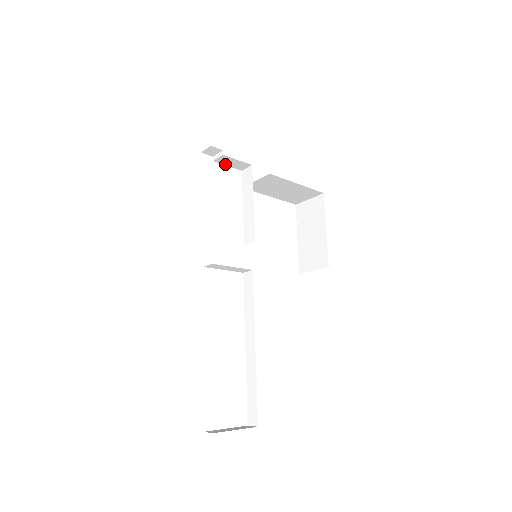
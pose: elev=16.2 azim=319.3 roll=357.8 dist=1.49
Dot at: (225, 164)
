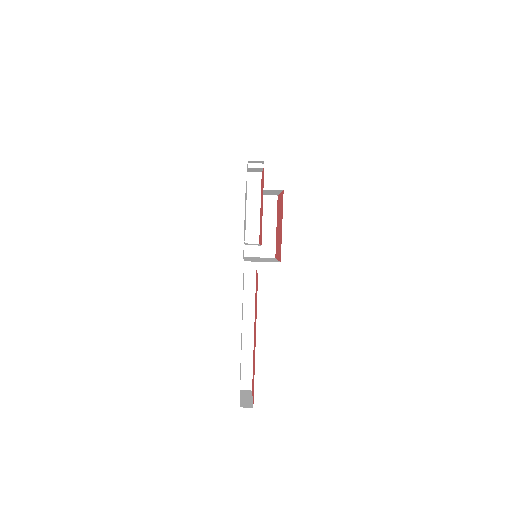
Dot at: (248, 169)
